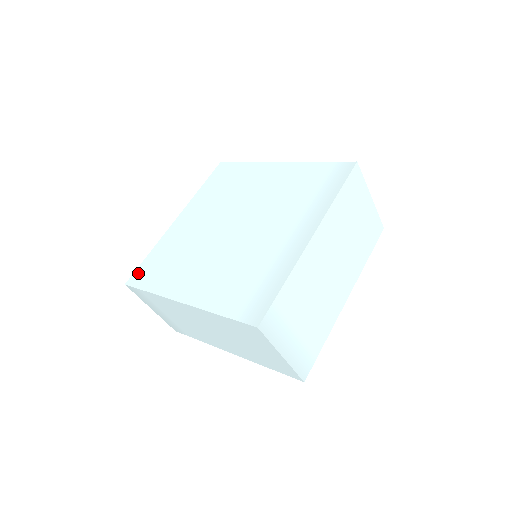
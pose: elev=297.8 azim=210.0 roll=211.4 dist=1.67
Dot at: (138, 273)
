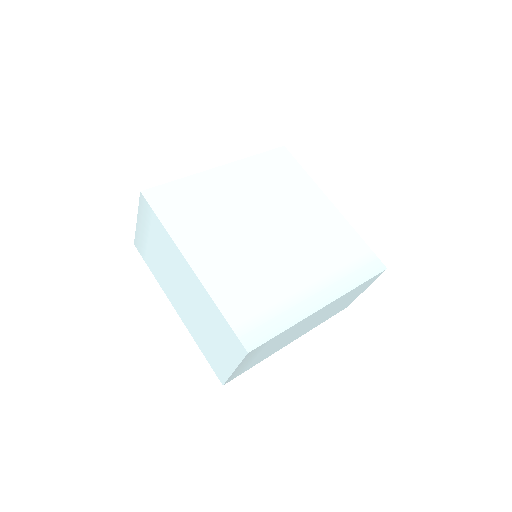
Dot at: (159, 192)
